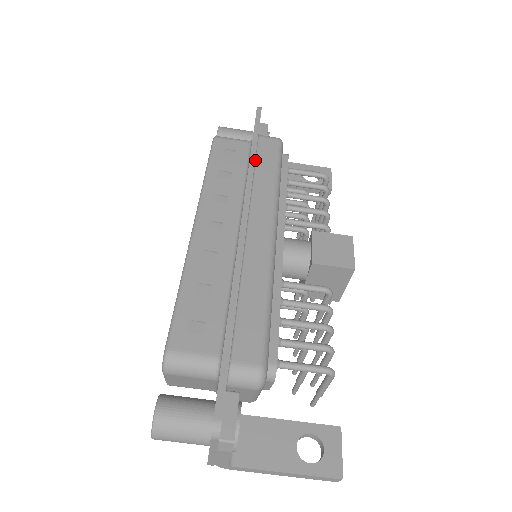
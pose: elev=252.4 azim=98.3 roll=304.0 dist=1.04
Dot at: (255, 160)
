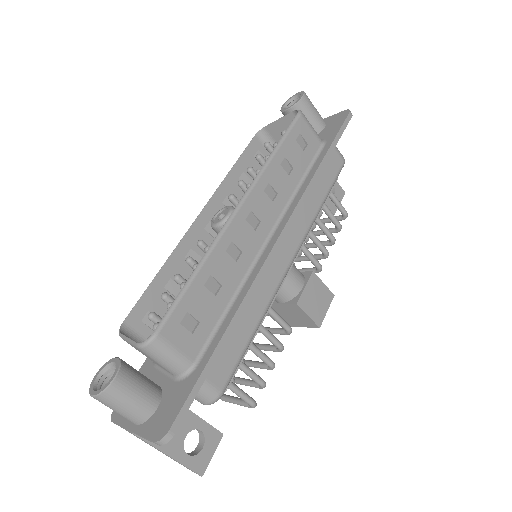
Dot at: (318, 172)
